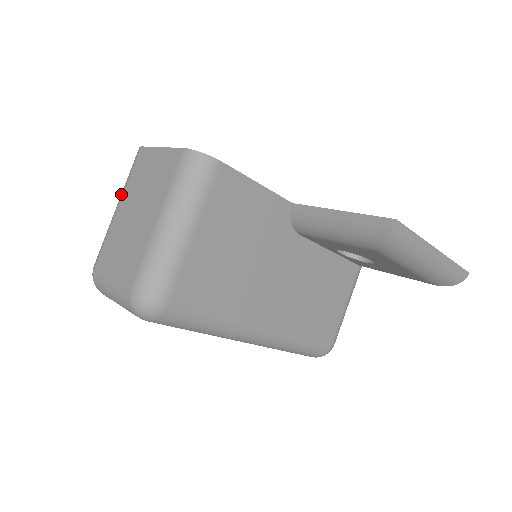
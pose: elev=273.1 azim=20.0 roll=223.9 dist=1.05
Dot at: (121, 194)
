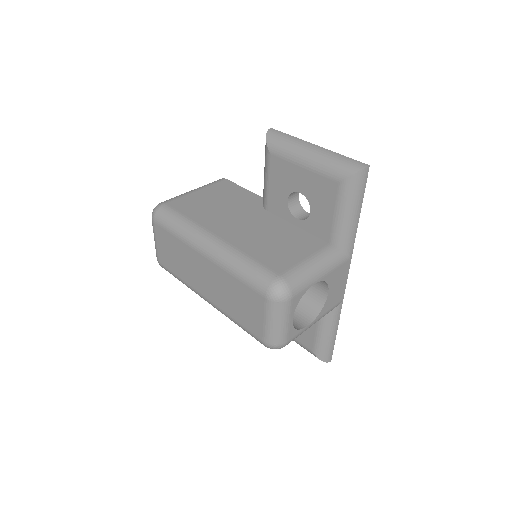
Dot at: occluded
